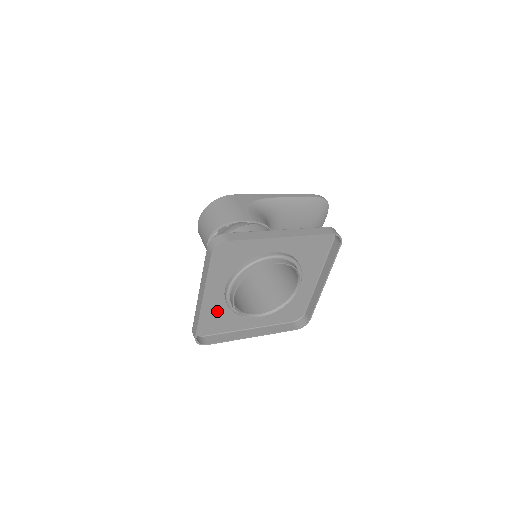
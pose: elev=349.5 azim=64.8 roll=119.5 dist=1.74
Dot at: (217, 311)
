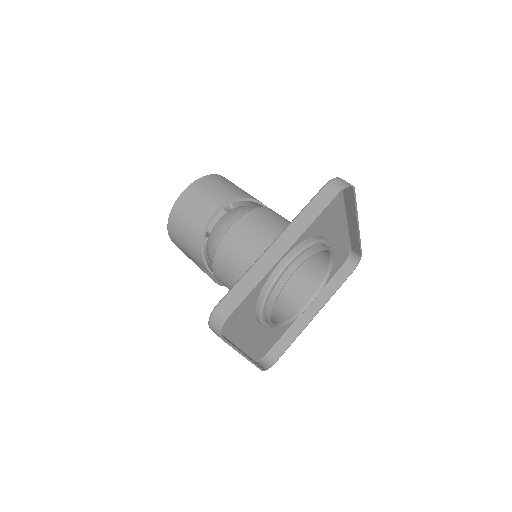
Dot at: occluded
